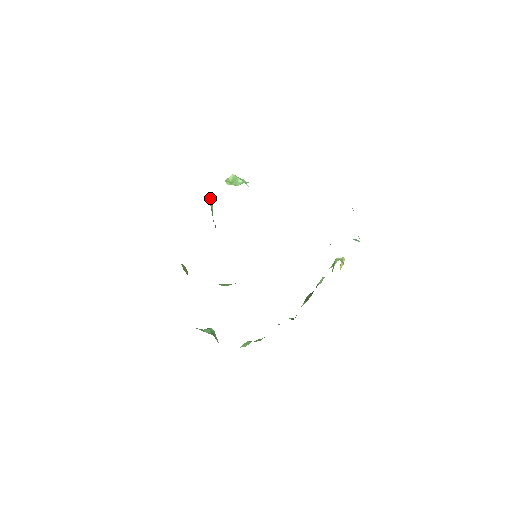
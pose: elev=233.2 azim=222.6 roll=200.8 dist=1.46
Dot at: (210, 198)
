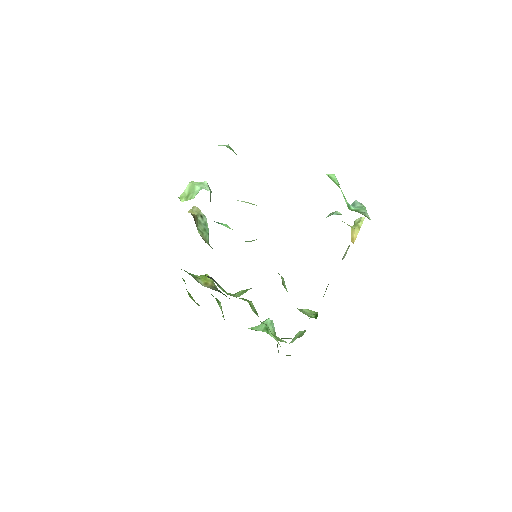
Dot at: (193, 206)
